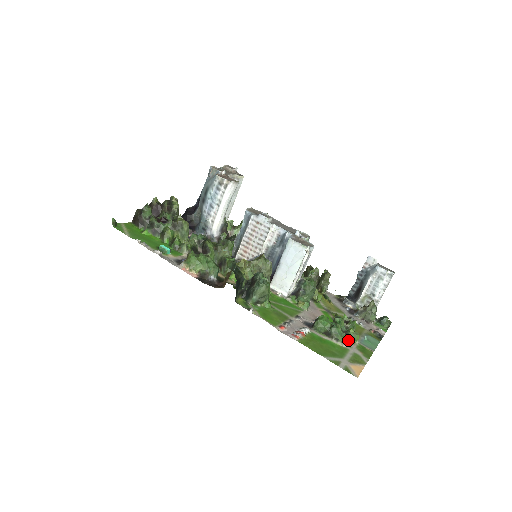
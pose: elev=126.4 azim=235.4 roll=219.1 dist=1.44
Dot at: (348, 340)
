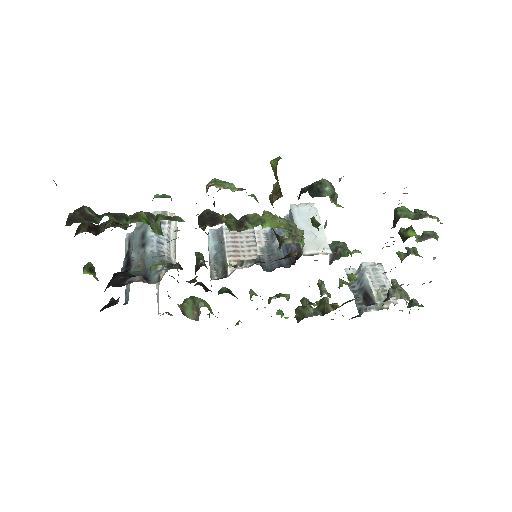
Dot at: (433, 237)
